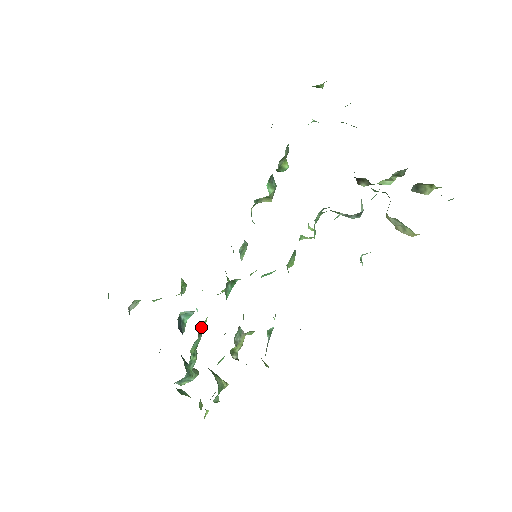
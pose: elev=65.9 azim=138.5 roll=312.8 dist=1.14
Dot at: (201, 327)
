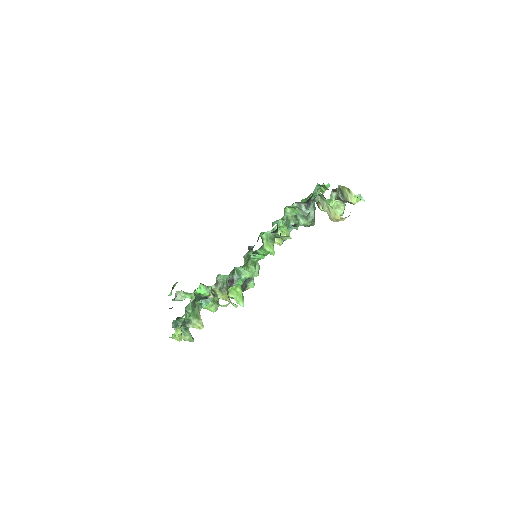
Dot at: occluded
